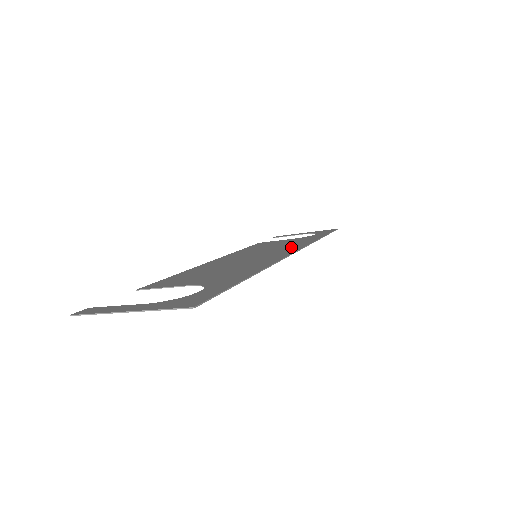
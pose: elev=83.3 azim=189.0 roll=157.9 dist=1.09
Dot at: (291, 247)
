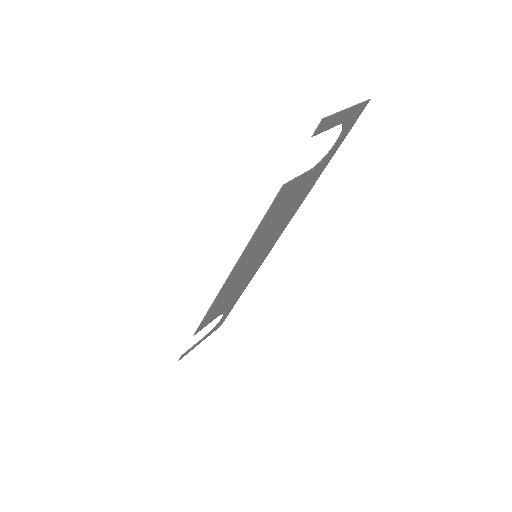
Dot at: (256, 265)
